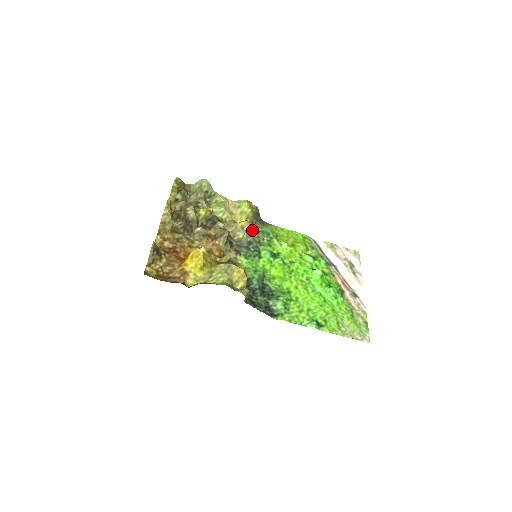
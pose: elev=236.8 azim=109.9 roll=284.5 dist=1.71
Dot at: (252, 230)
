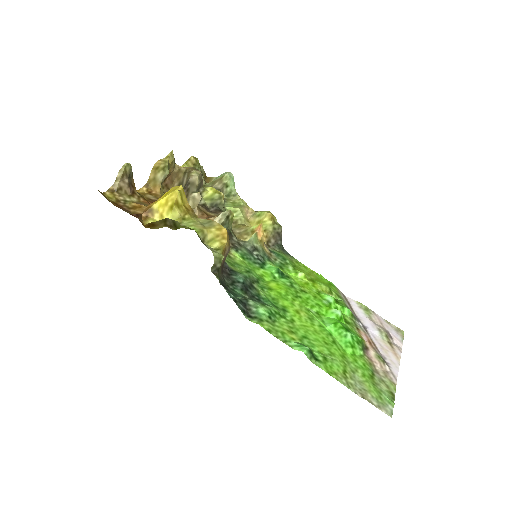
Dot at: (265, 244)
